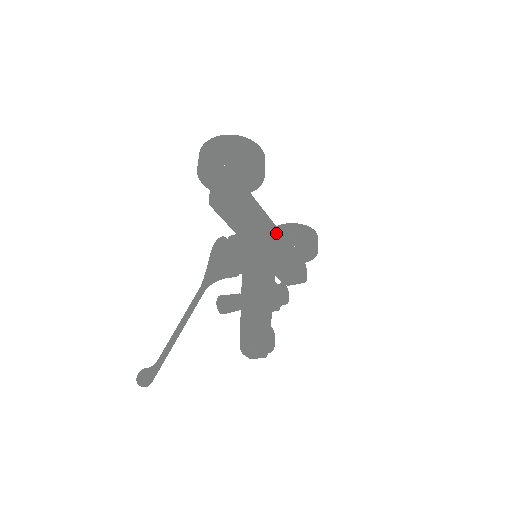
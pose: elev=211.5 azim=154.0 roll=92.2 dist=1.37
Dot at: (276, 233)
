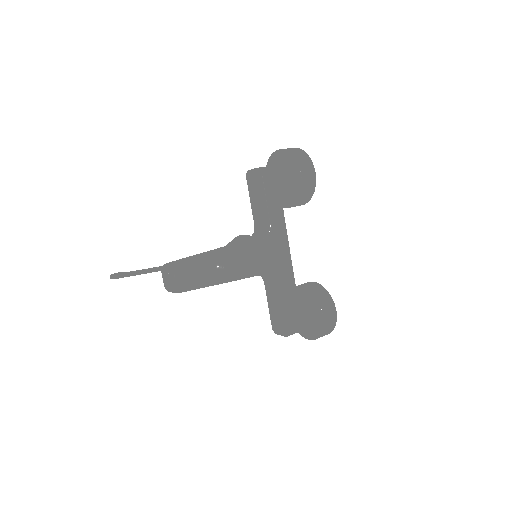
Dot at: (283, 249)
